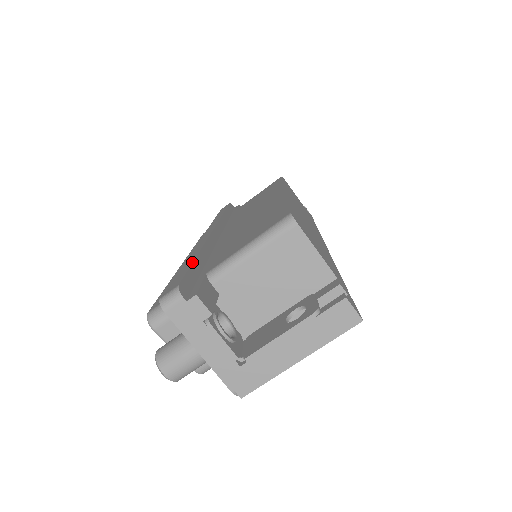
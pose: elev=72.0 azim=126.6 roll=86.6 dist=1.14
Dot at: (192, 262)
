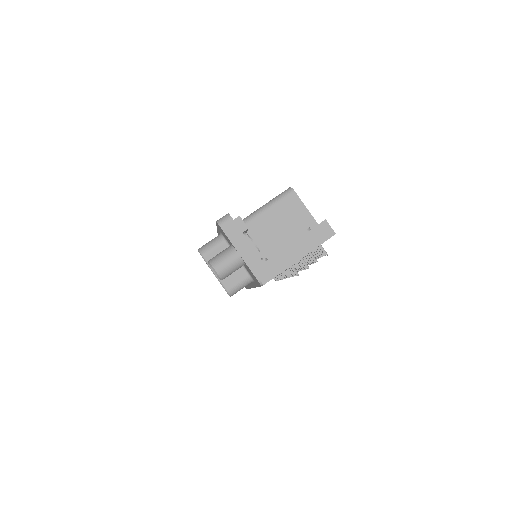
Dot at: occluded
